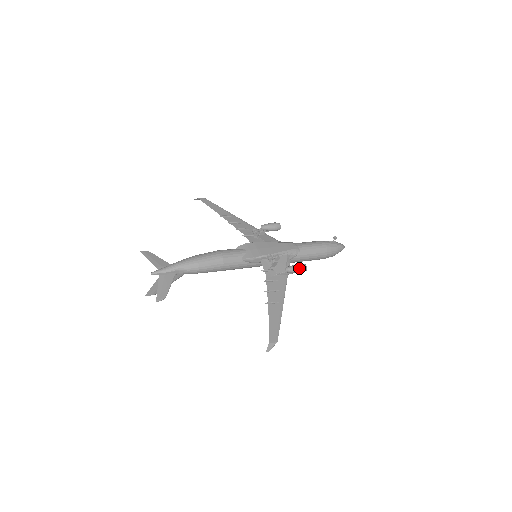
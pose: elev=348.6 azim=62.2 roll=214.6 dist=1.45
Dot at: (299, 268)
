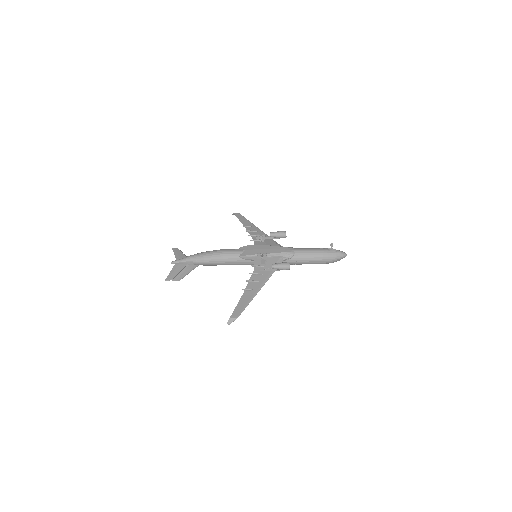
Dot at: (282, 265)
